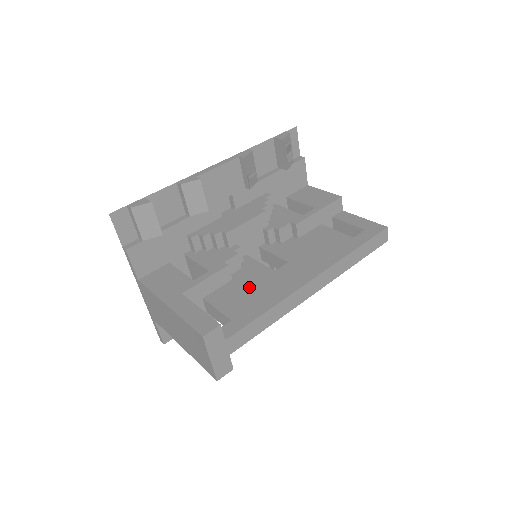
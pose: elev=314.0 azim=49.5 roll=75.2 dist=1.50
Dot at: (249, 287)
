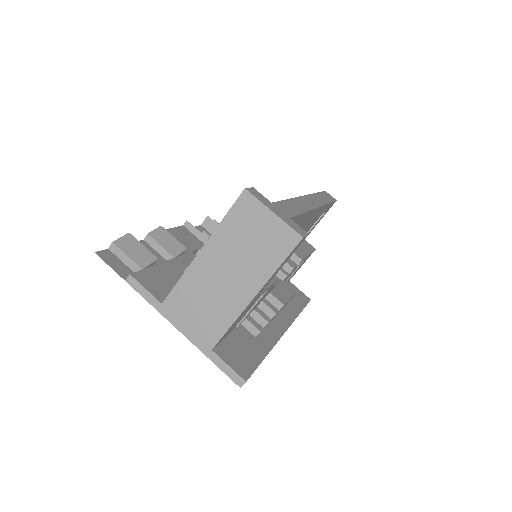
Dot at: occluded
